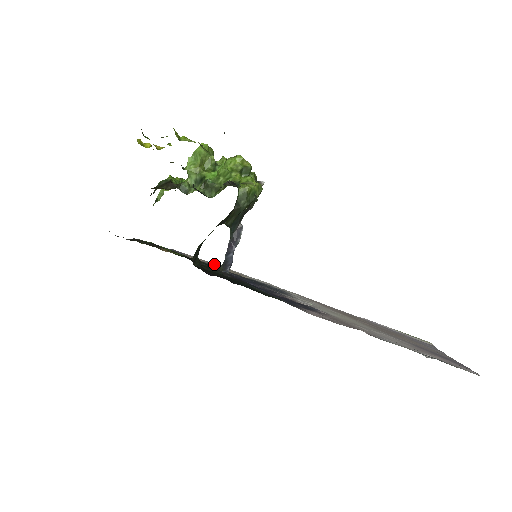
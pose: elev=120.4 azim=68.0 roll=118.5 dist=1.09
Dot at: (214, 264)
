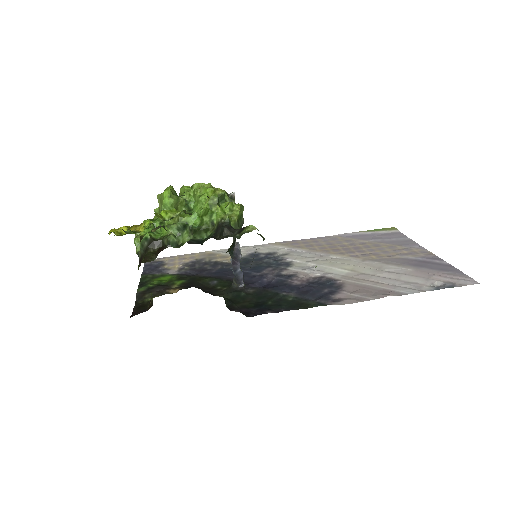
Dot at: (195, 255)
